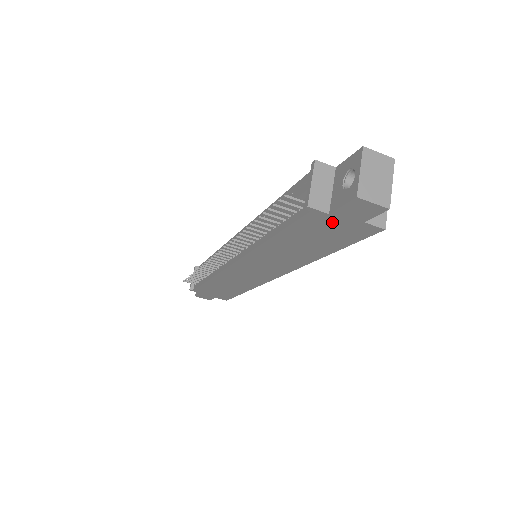
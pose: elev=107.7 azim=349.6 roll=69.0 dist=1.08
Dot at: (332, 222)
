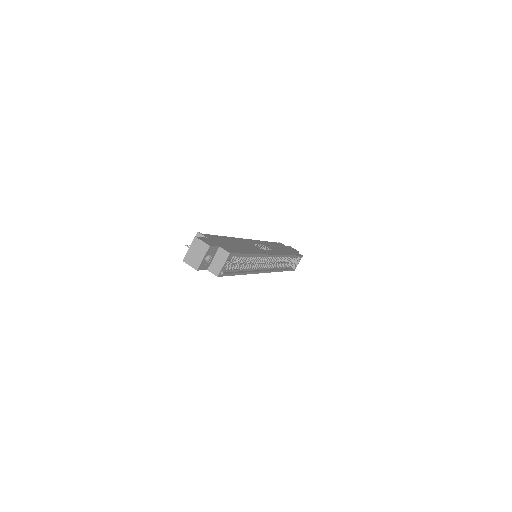
Dot at: occluded
